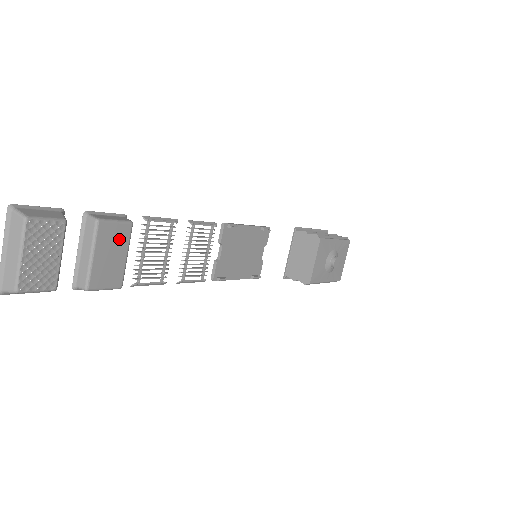
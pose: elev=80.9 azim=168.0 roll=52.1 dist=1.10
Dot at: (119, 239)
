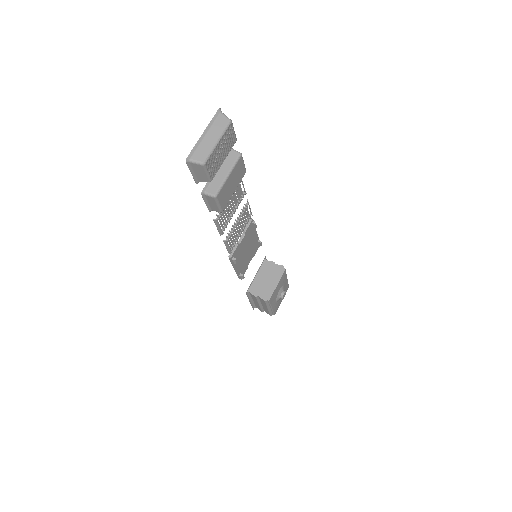
Dot at: (239, 176)
